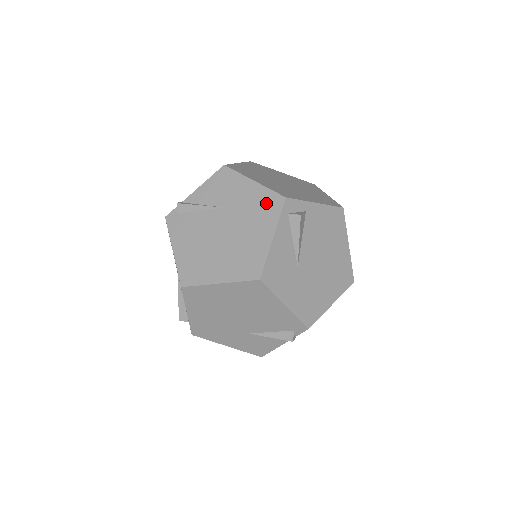
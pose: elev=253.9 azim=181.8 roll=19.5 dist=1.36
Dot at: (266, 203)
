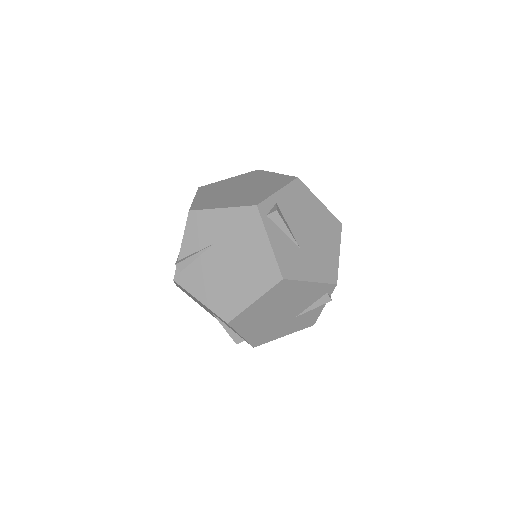
Dot at: (245, 219)
